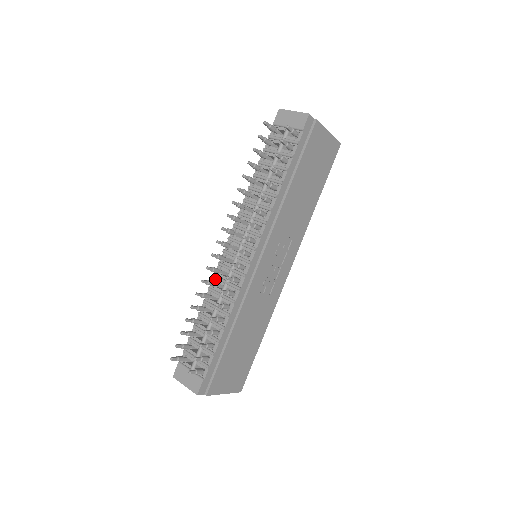
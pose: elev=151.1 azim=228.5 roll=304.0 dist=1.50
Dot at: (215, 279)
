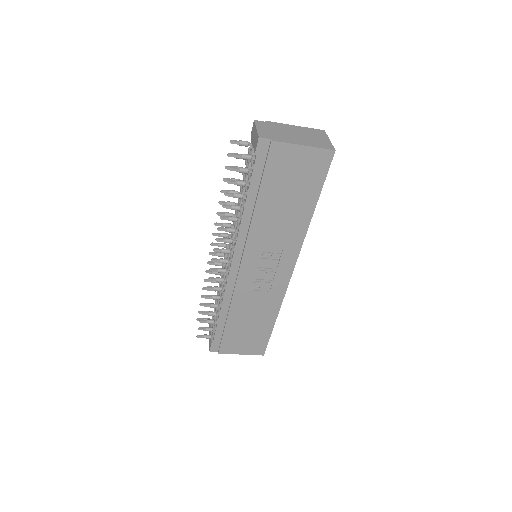
Dot at: occluded
